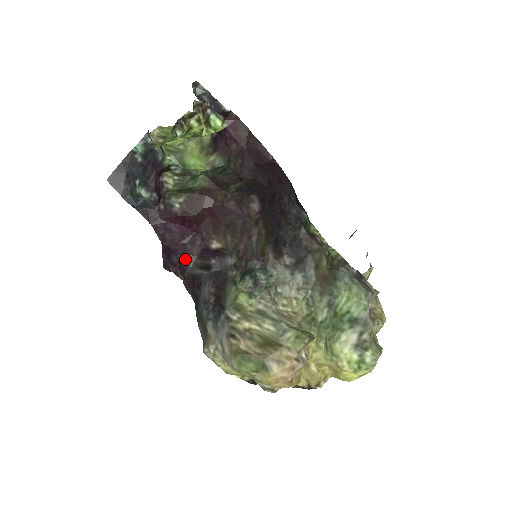
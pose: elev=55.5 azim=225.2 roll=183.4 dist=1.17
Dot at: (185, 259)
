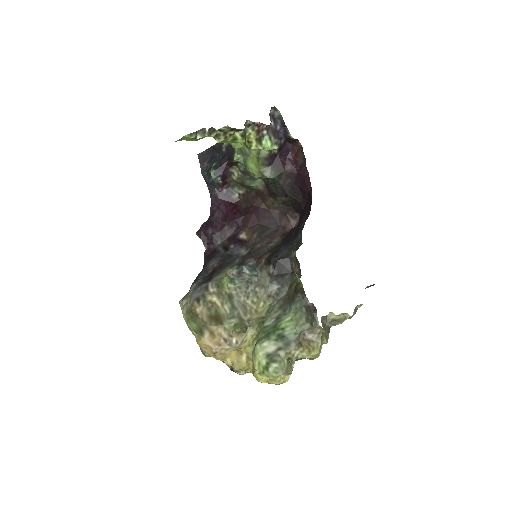
Dot at: (218, 235)
